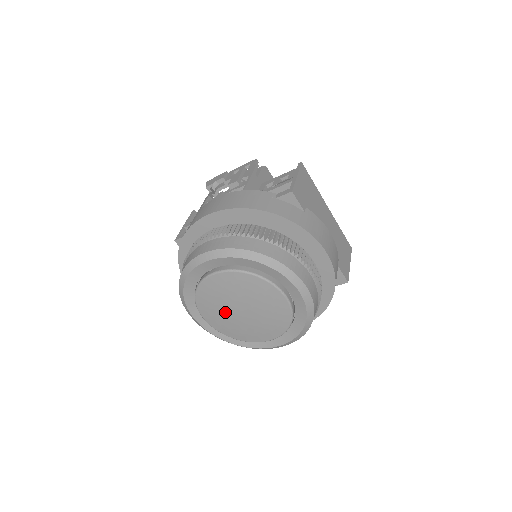
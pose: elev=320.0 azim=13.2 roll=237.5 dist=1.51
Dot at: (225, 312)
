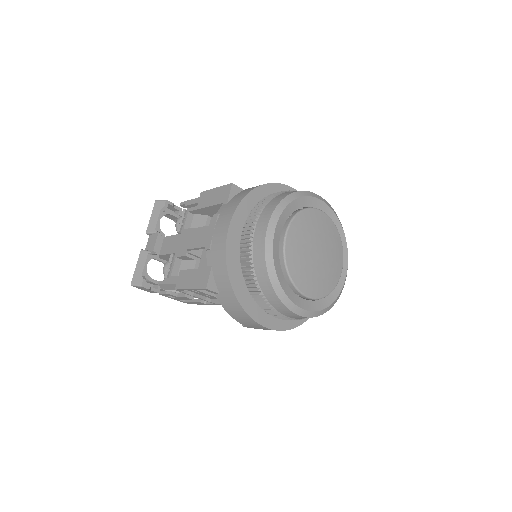
Dot at: (308, 243)
